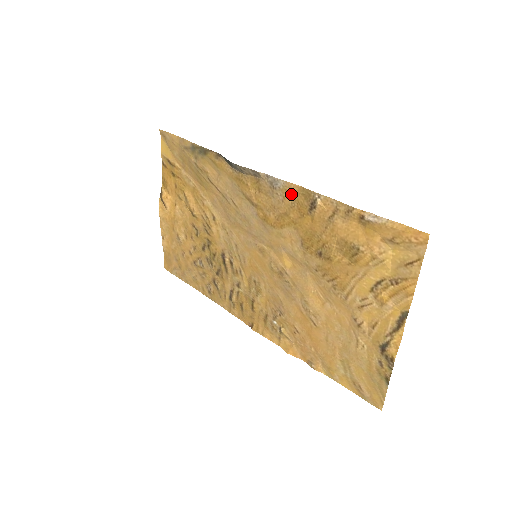
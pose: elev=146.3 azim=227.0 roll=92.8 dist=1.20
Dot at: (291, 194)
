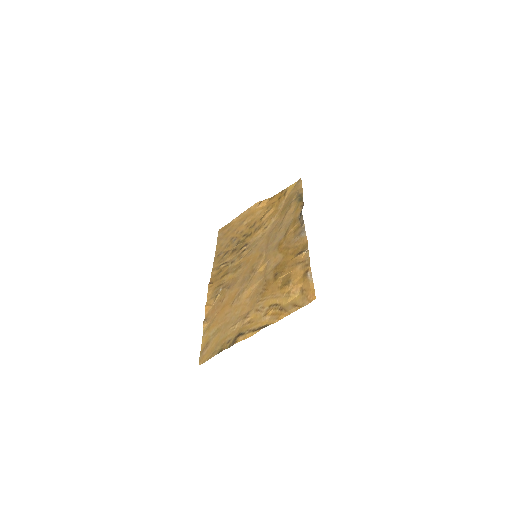
Dot at: (301, 242)
